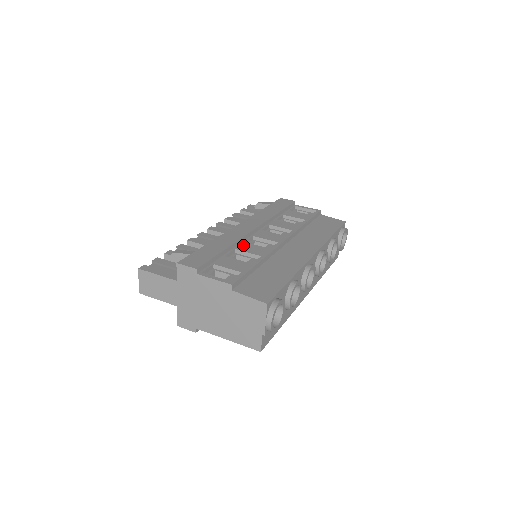
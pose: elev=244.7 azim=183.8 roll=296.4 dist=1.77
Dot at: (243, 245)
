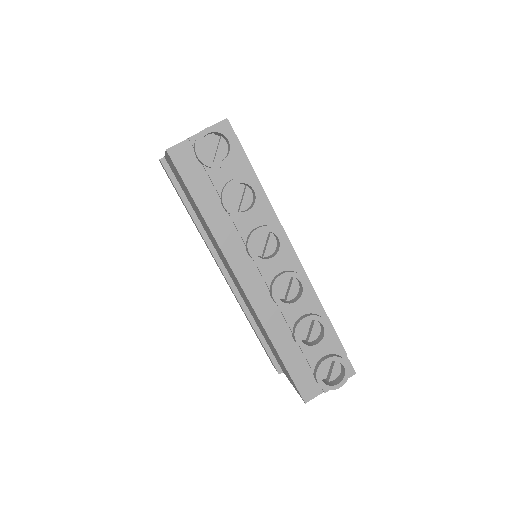
Dot at: occluded
